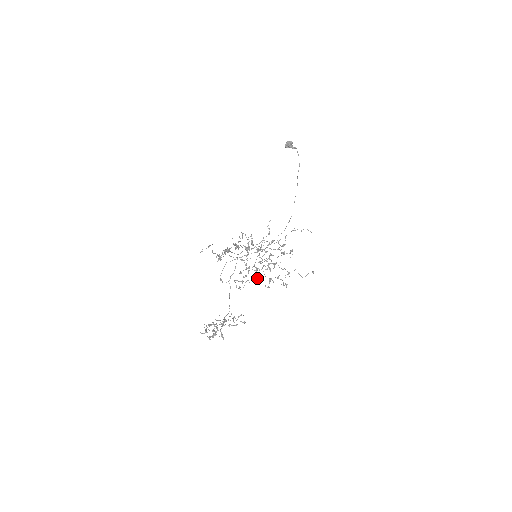
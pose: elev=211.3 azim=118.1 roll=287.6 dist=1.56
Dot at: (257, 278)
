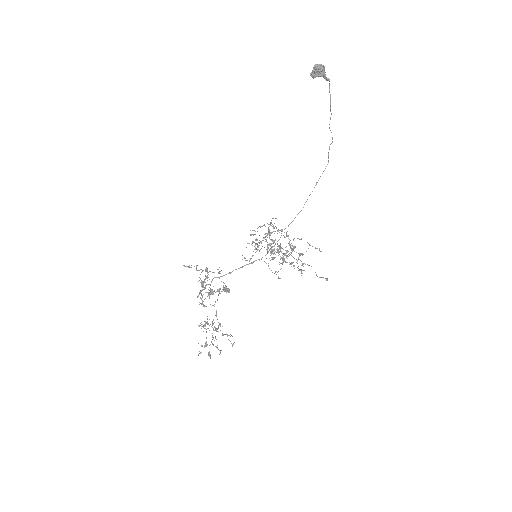
Dot at: (271, 252)
